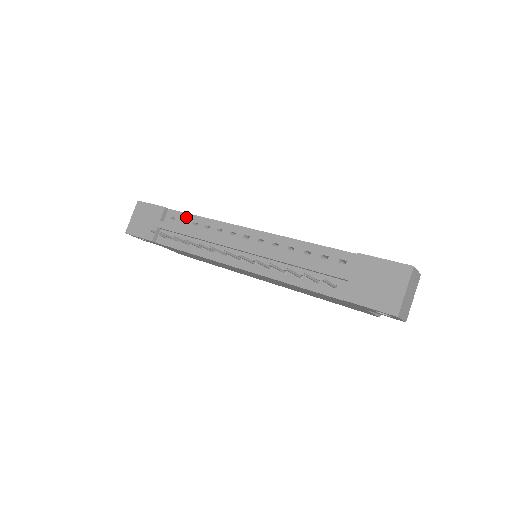
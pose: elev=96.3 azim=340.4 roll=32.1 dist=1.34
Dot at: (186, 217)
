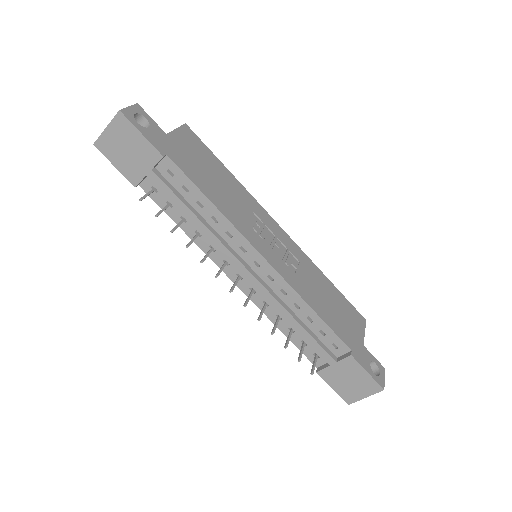
Dot at: (190, 187)
